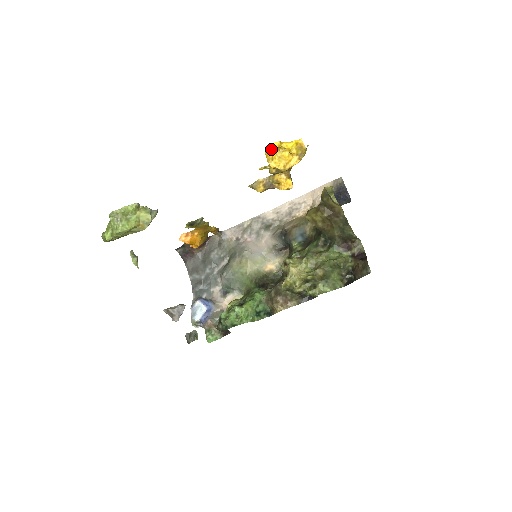
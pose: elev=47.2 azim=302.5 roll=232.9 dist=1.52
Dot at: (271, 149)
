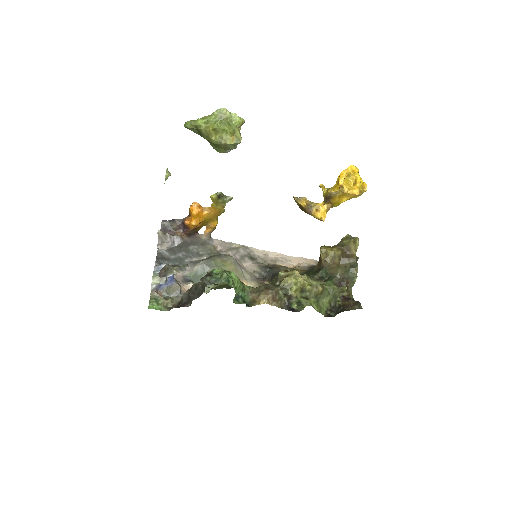
Dot at: (351, 170)
